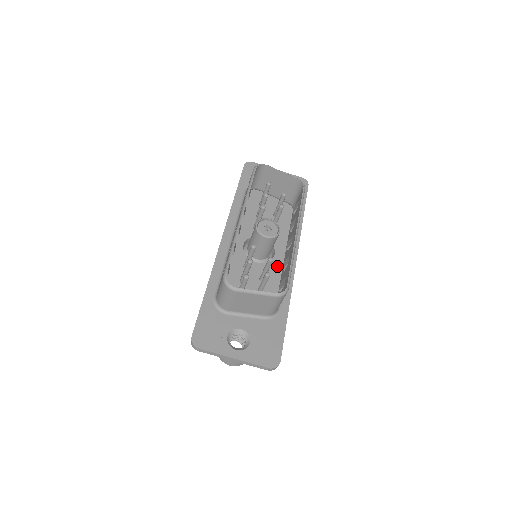
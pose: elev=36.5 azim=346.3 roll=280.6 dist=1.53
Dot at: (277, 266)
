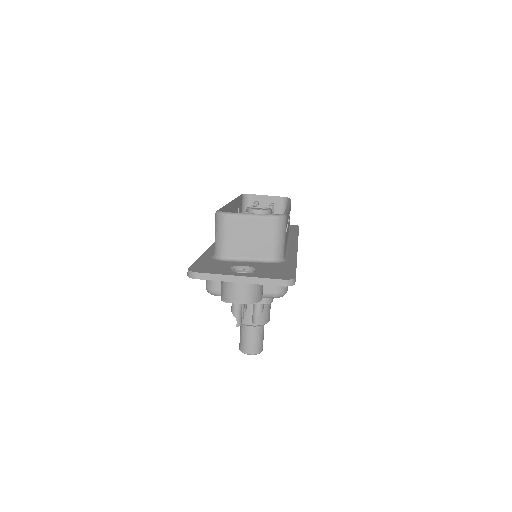
Dot at: occluded
